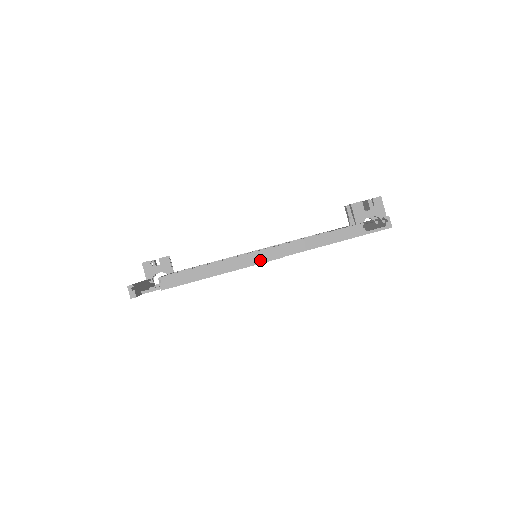
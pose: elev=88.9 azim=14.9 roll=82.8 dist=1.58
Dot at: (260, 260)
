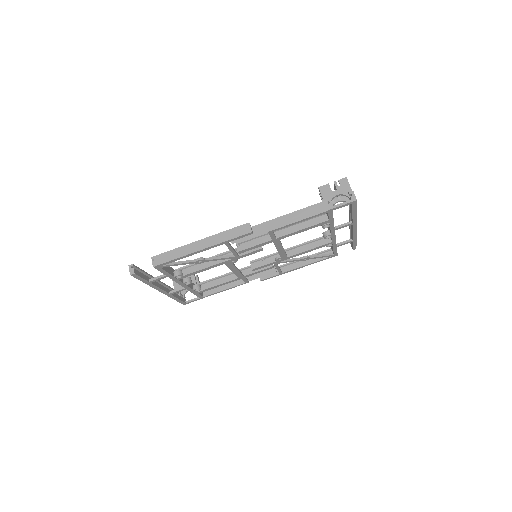
Dot at: (233, 236)
